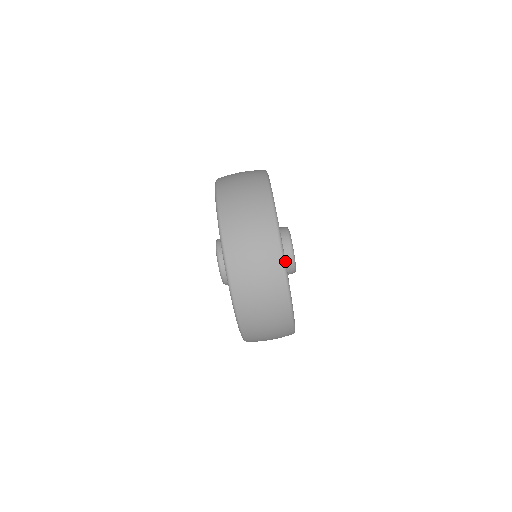
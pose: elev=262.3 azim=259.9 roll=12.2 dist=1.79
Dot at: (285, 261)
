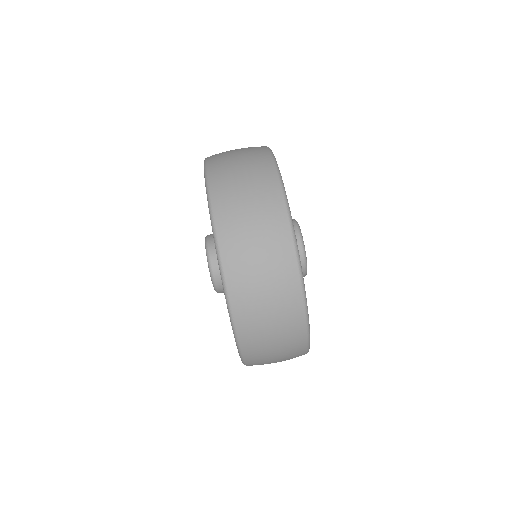
Dot at: occluded
